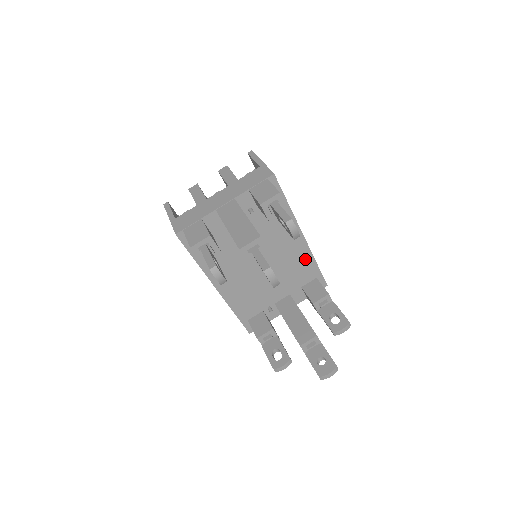
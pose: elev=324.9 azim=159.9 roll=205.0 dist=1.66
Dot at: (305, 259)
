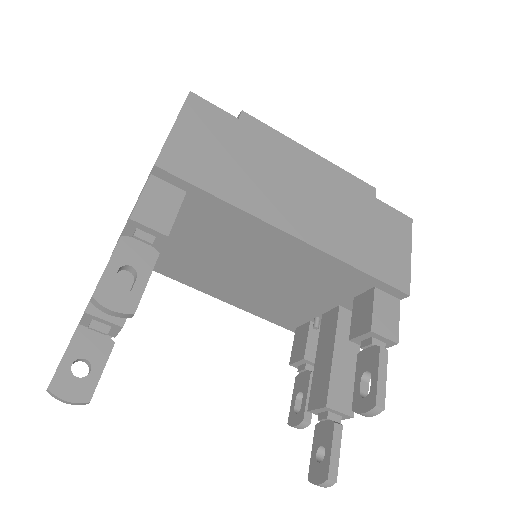
Dot at: (327, 264)
